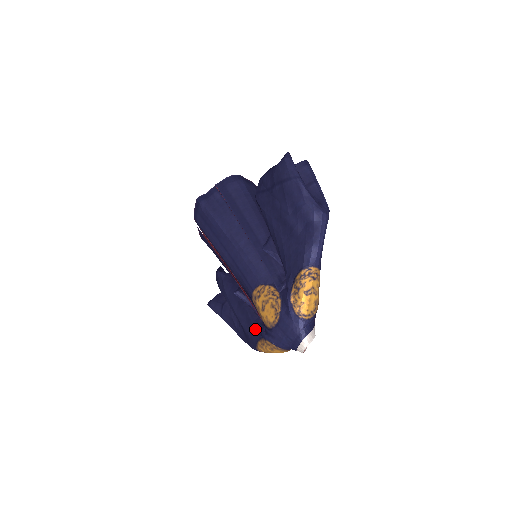
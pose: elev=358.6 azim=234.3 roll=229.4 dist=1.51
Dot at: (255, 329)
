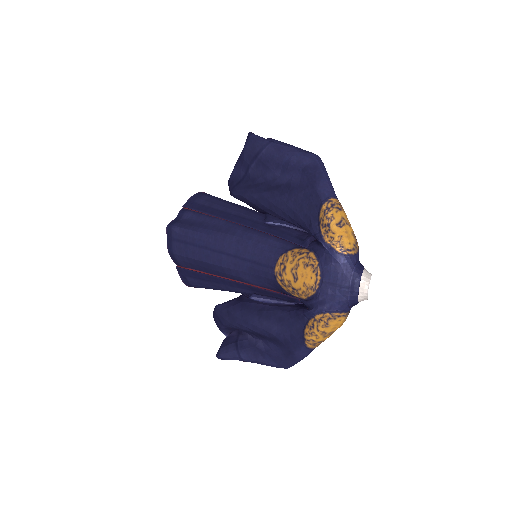
Dot at: (293, 319)
